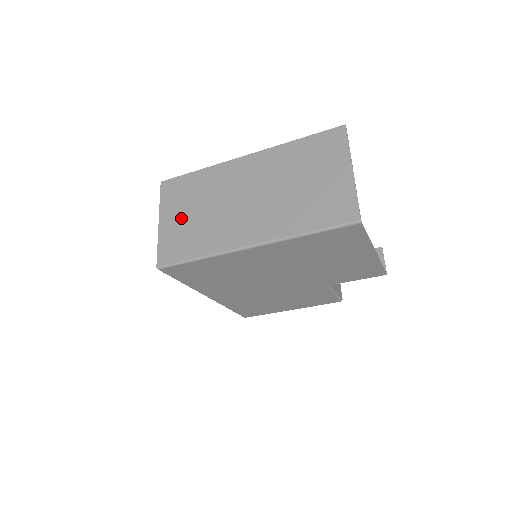
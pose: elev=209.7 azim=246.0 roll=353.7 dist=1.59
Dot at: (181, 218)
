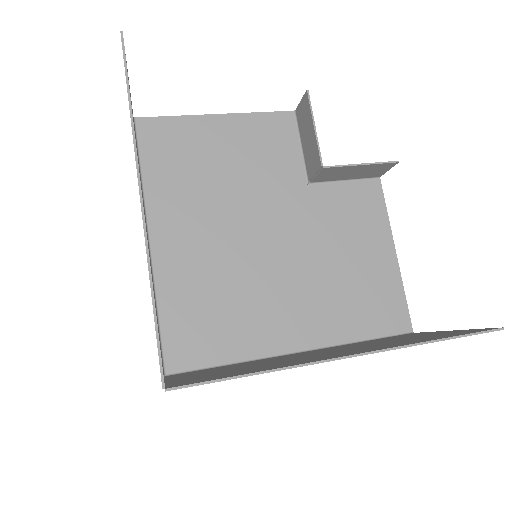
Dot at: occluded
